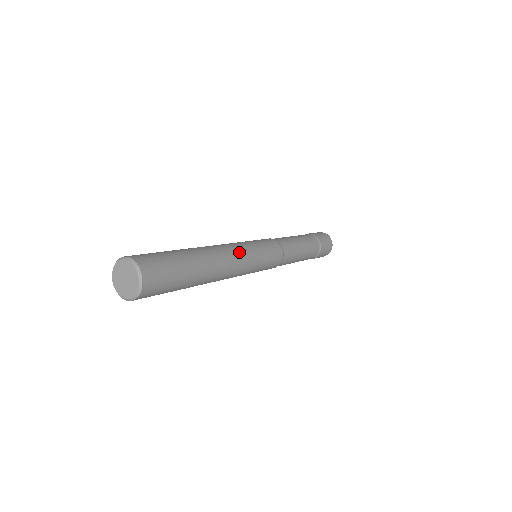
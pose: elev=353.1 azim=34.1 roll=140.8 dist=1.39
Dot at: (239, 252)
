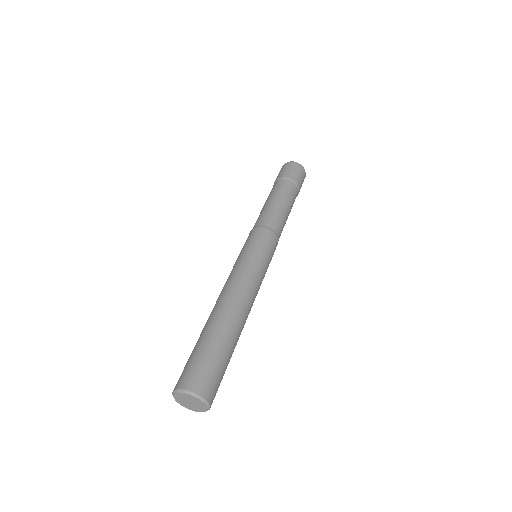
Dot at: (255, 288)
